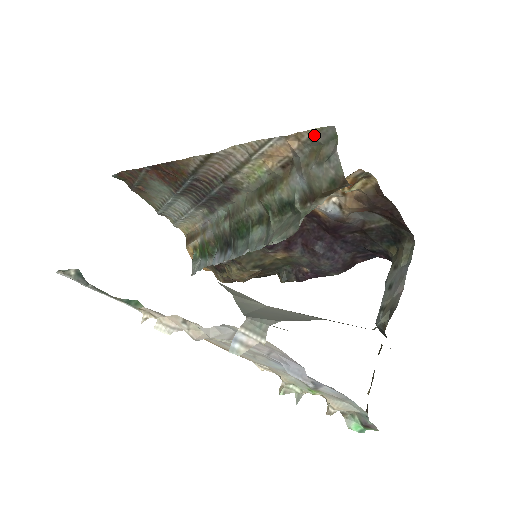
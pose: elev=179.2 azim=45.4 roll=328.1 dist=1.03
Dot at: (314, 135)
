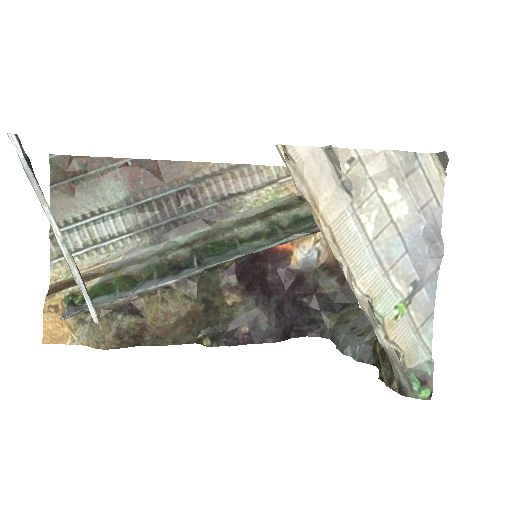
Dot at: occluded
